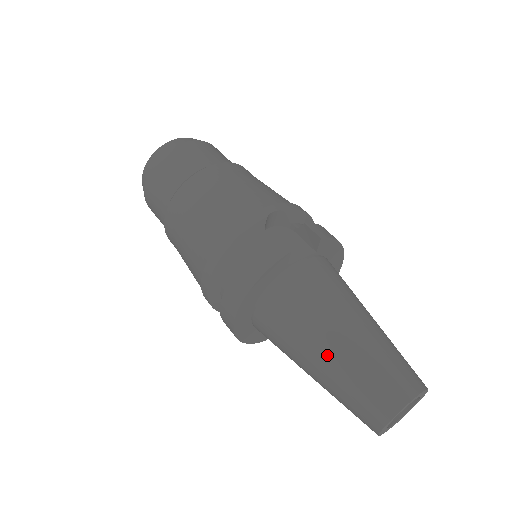
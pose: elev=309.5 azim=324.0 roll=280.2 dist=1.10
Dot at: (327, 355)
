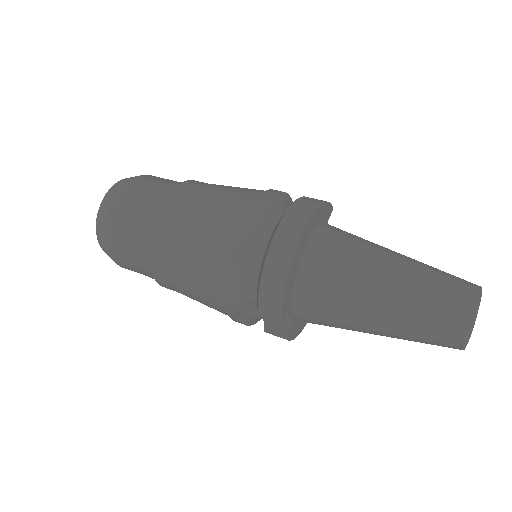
Dot at: (402, 258)
